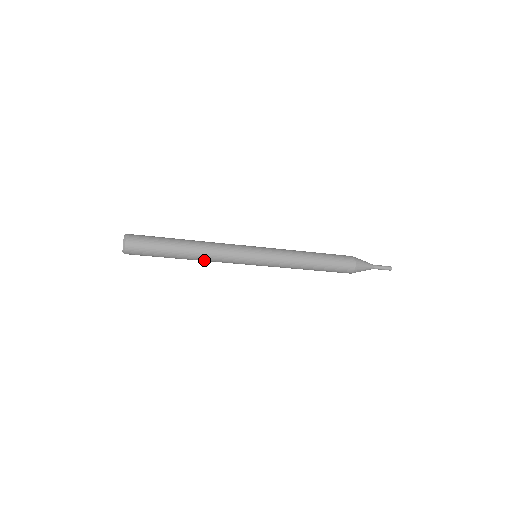
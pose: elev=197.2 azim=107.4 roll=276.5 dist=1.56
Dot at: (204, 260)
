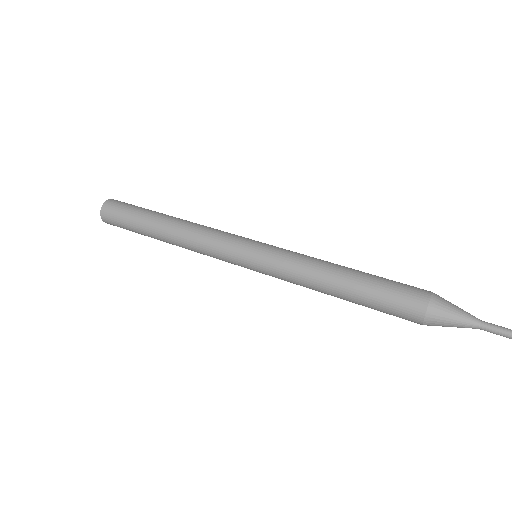
Dot at: occluded
